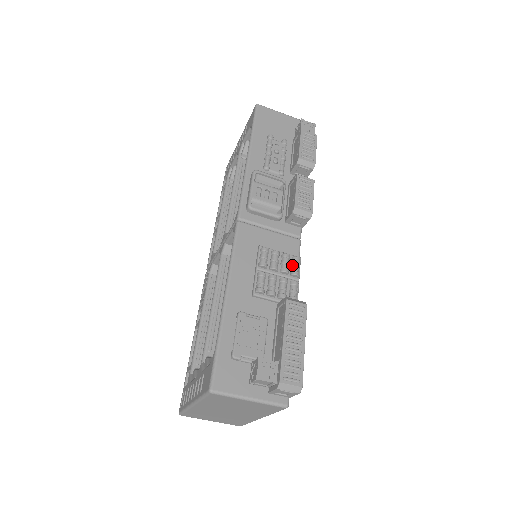
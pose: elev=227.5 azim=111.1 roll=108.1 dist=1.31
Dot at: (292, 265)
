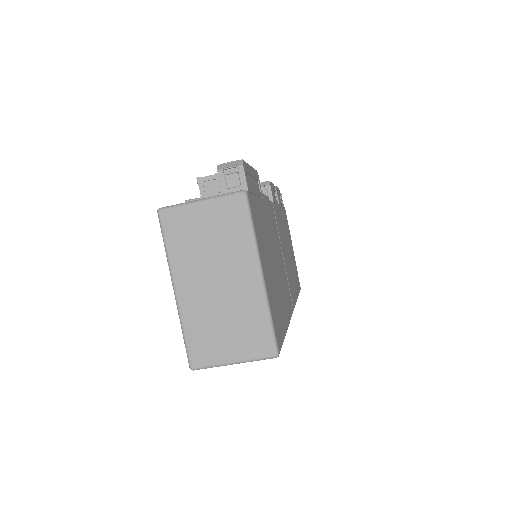
Dot at: occluded
